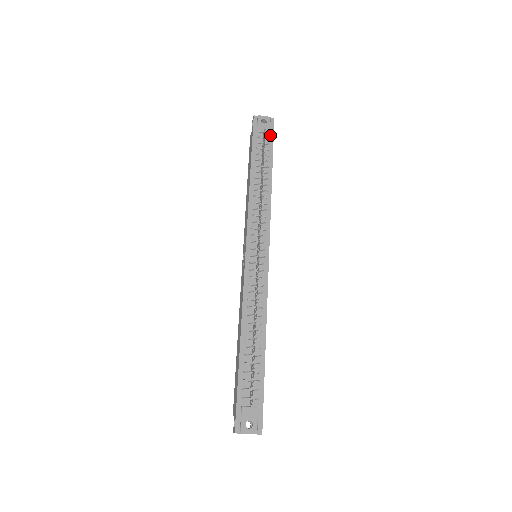
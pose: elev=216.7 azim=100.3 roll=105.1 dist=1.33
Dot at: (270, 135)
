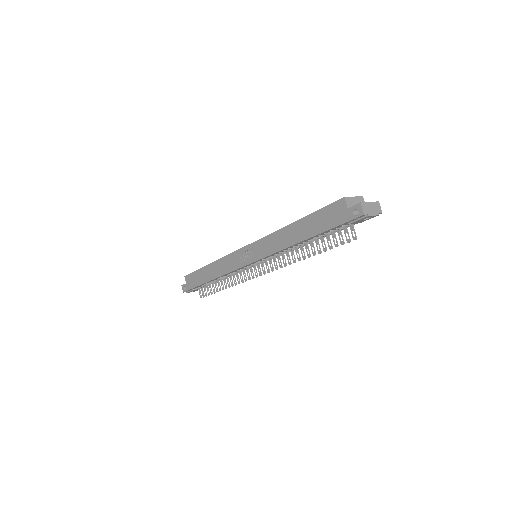
Dot at: occluded
